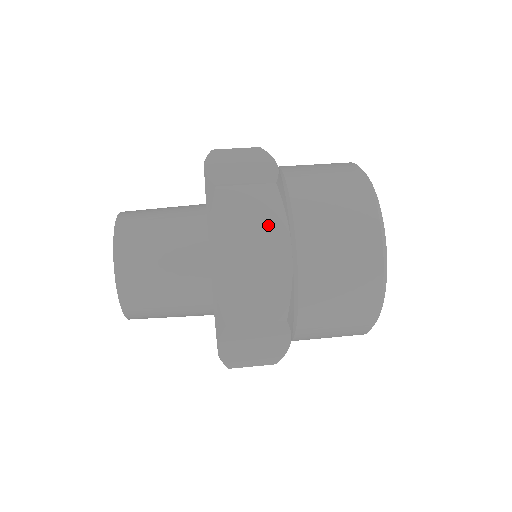
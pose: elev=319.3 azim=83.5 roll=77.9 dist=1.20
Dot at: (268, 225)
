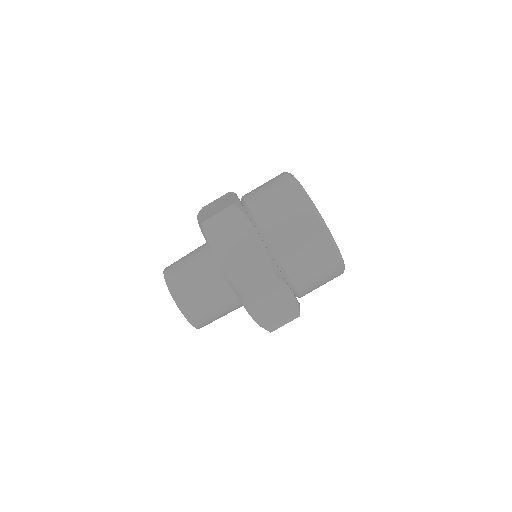
Dot at: (277, 292)
